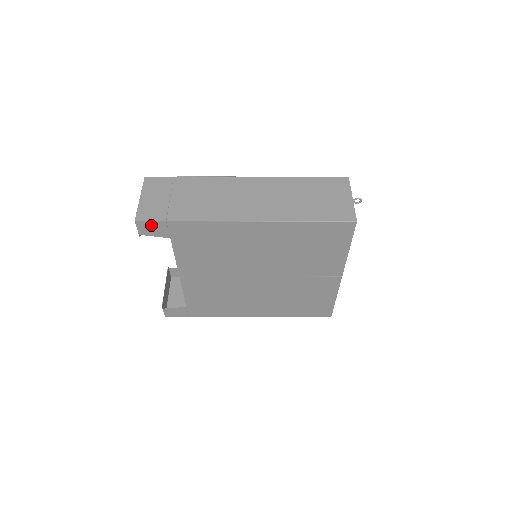
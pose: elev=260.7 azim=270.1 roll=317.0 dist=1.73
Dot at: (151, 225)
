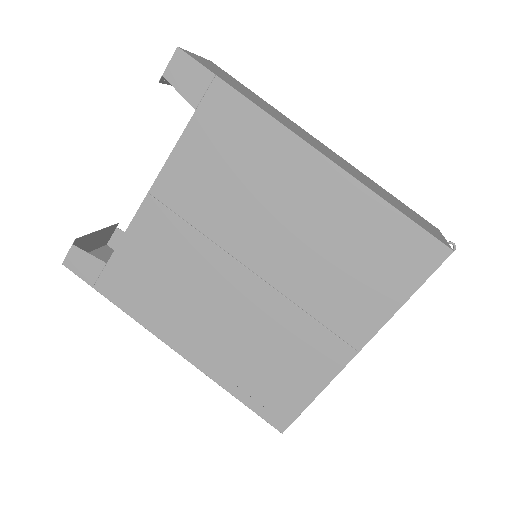
Dot at: (191, 69)
